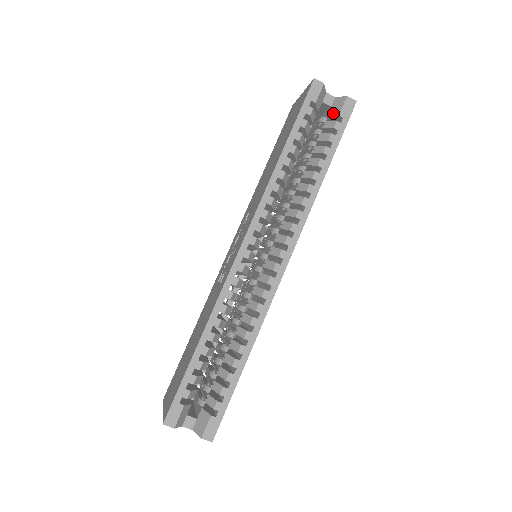
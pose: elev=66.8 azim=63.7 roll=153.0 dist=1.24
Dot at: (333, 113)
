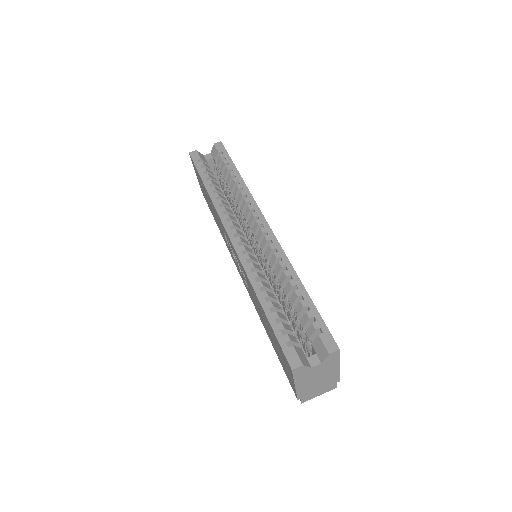
Dot at: (216, 156)
